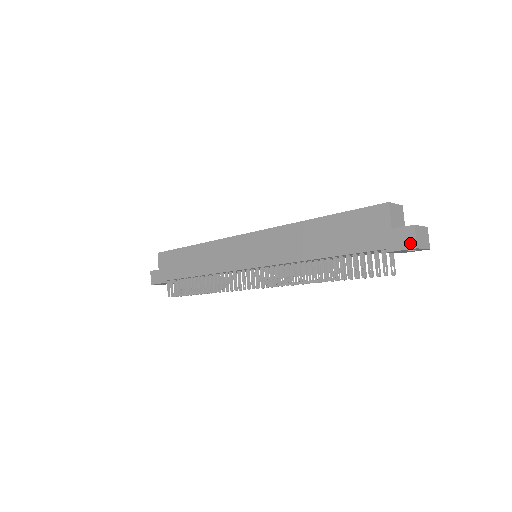
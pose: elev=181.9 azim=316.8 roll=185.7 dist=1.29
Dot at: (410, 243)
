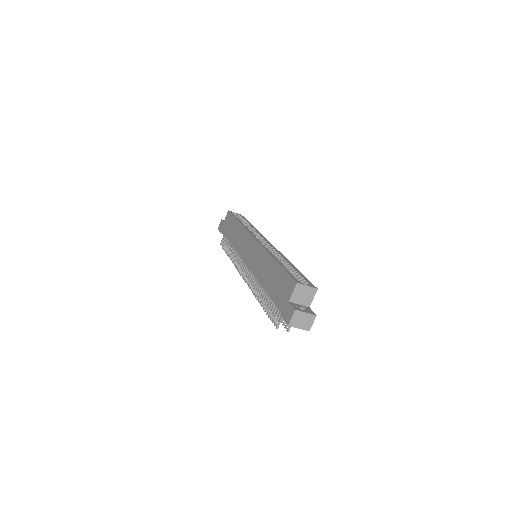
Dot at: (288, 319)
